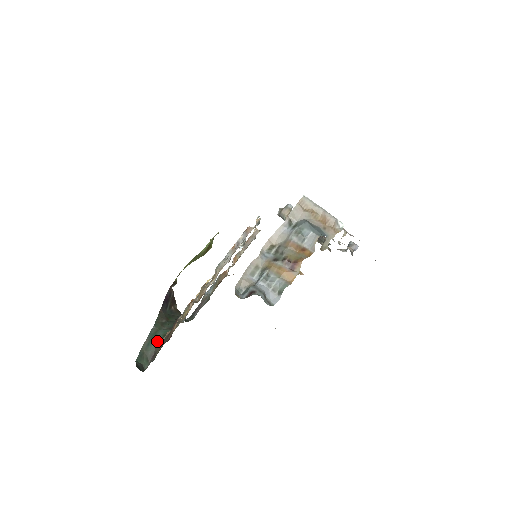
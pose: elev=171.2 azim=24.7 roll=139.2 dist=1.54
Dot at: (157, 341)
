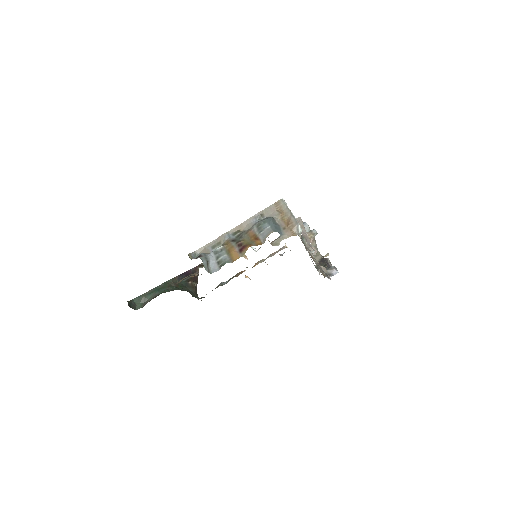
Dot at: (156, 294)
